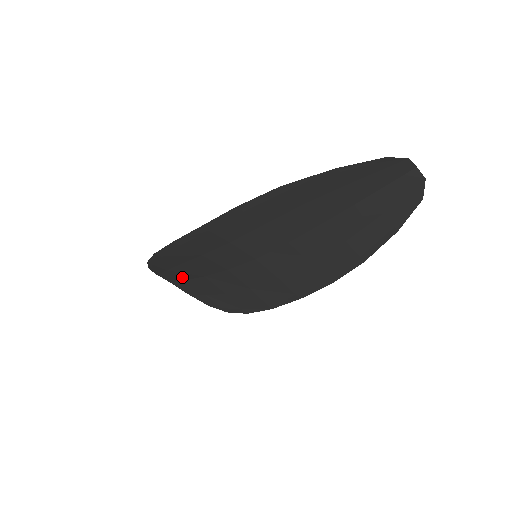
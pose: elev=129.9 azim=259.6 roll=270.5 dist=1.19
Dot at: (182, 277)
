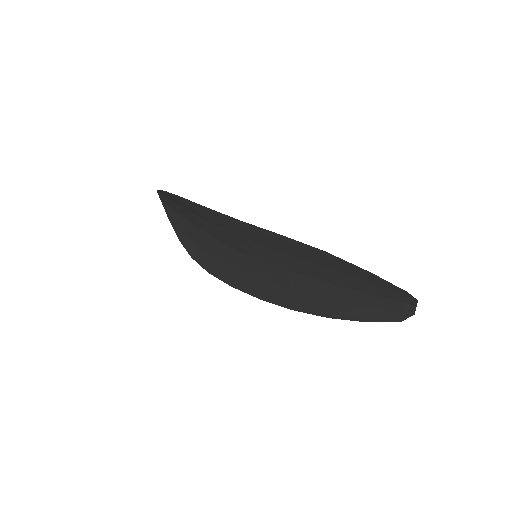
Dot at: (178, 211)
